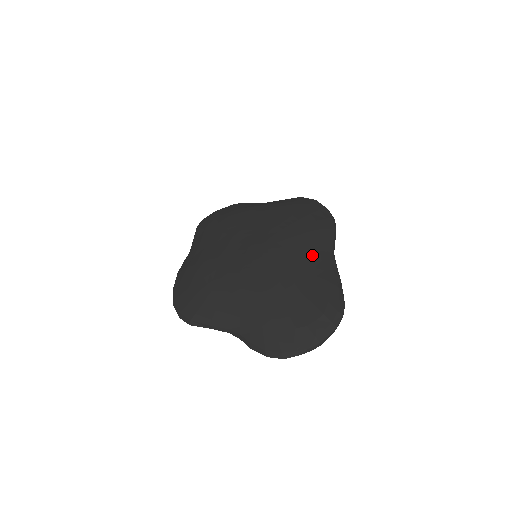
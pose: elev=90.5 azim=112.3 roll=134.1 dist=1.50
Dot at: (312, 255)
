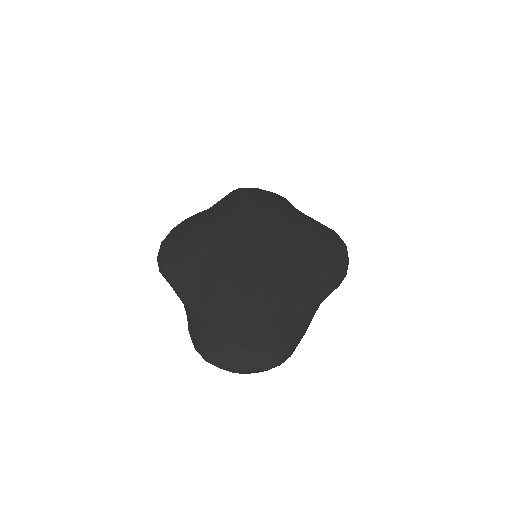
Dot at: (300, 292)
